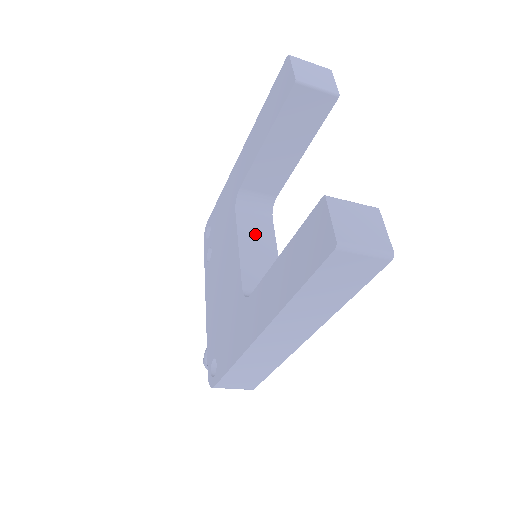
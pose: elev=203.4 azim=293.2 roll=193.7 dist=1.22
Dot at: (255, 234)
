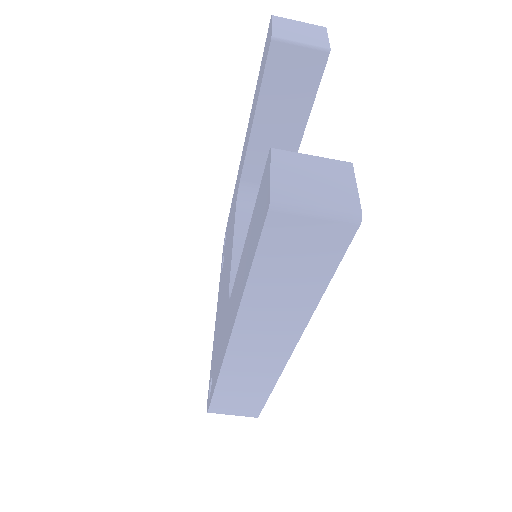
Dot at: occluded
